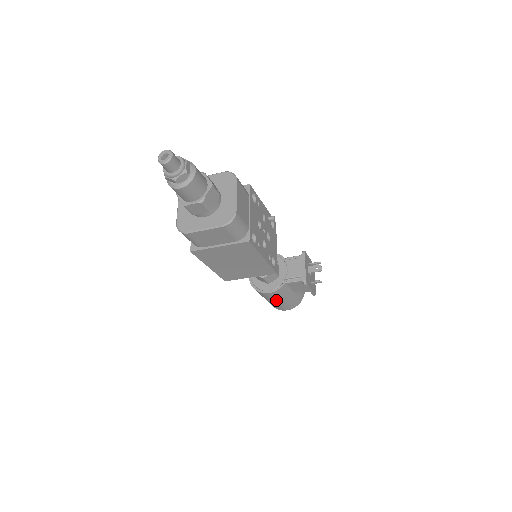
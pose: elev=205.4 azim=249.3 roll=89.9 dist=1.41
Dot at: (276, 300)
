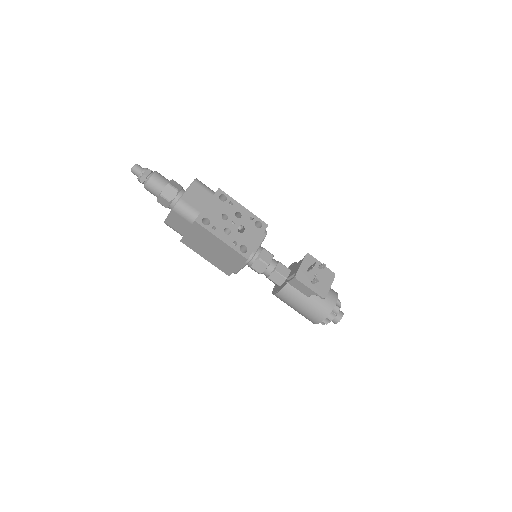
Dot at: (293, 305)
